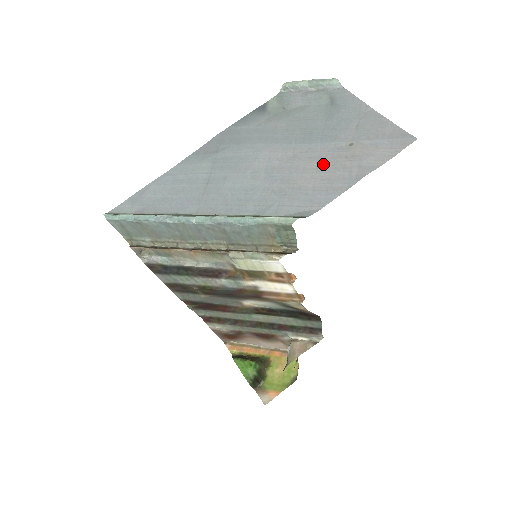
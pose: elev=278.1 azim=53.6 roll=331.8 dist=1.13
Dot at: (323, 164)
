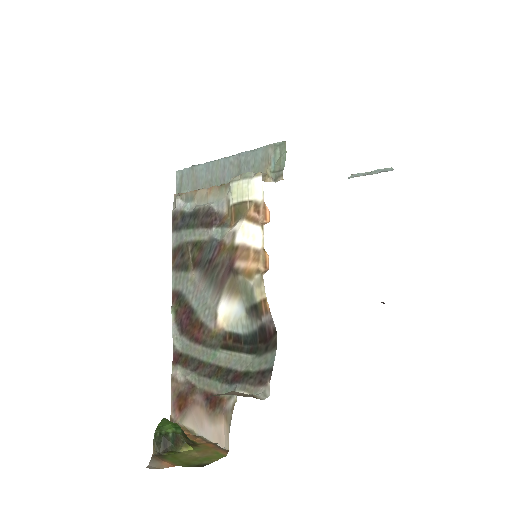
Dot at: occluded
